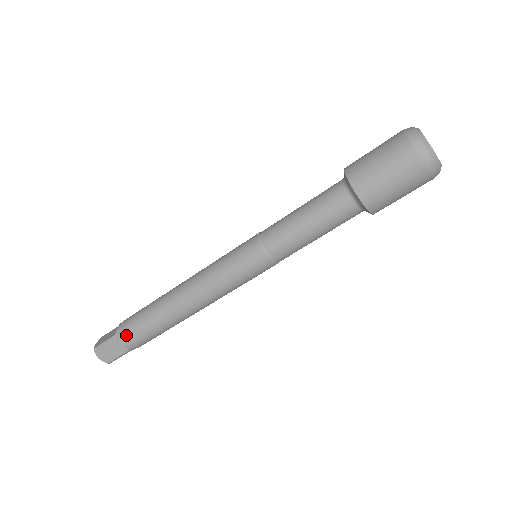
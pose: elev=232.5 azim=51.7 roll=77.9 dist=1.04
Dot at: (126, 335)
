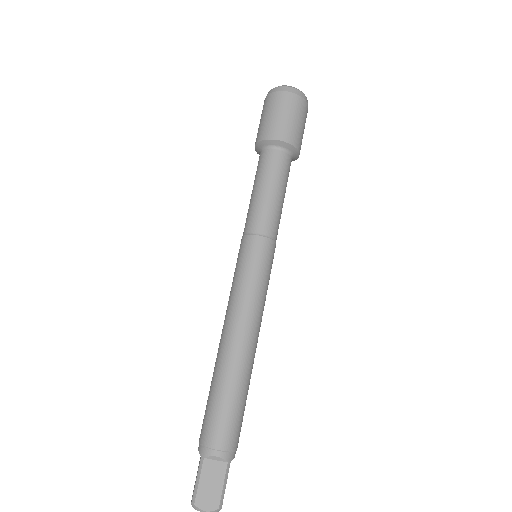
Dot at: (211, 440)
